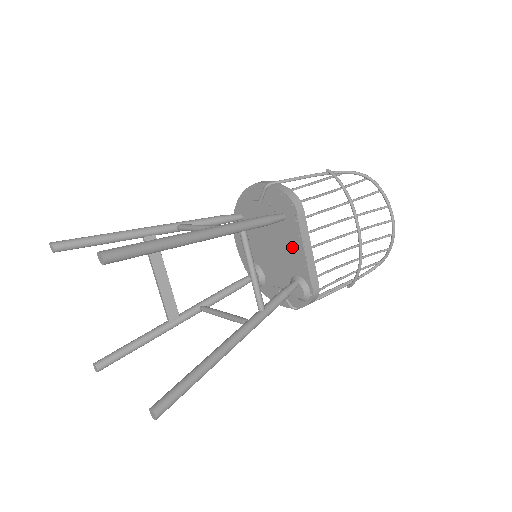
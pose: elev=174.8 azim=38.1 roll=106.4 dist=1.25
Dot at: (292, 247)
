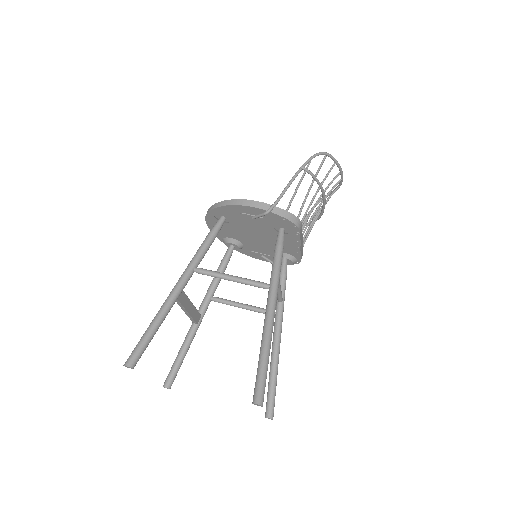
Dot at: (286, 242)
